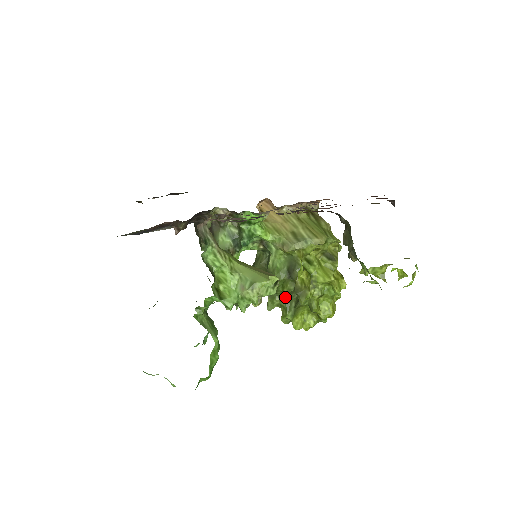
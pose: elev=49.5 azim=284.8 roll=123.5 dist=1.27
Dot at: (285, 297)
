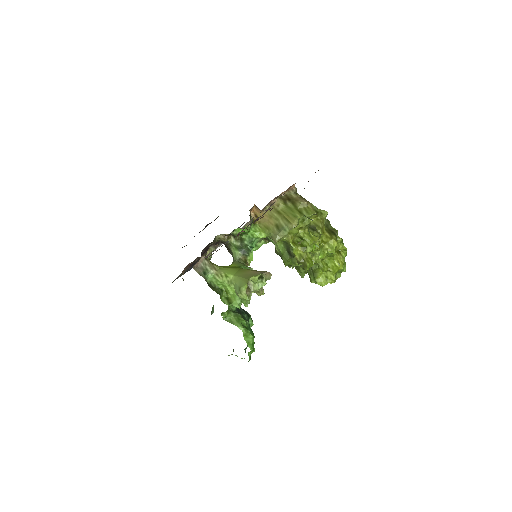
Dot at: occluded
